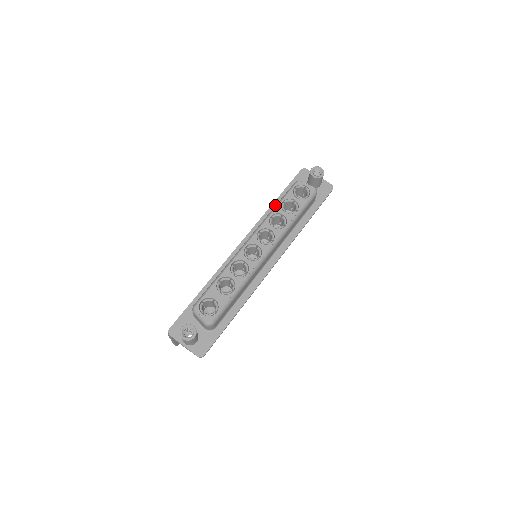
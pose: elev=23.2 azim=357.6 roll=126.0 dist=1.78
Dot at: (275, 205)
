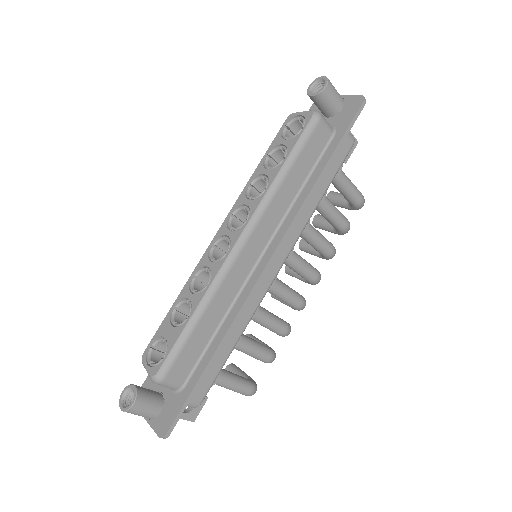
Dot at: occluded
